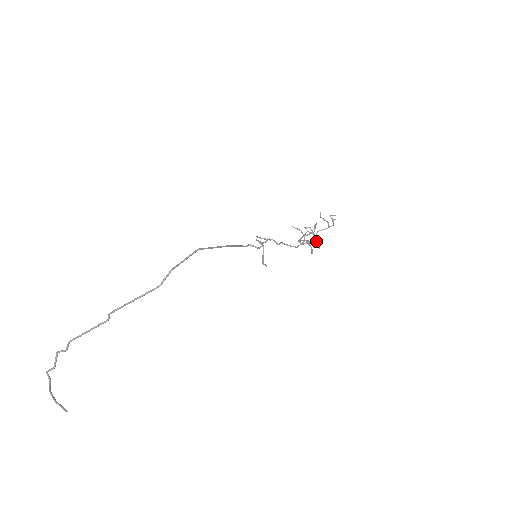
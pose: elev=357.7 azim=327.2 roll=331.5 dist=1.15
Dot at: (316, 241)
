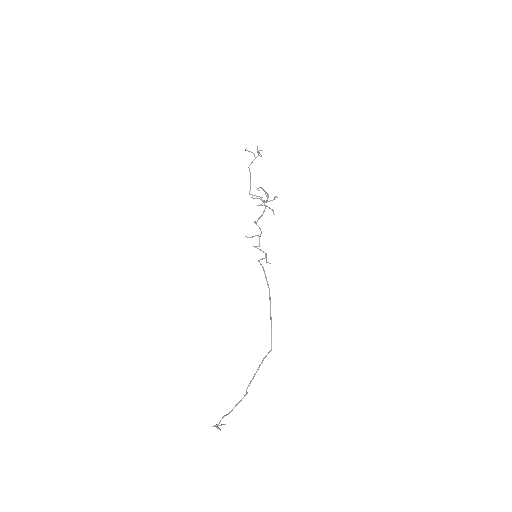
Dot at: occluded
